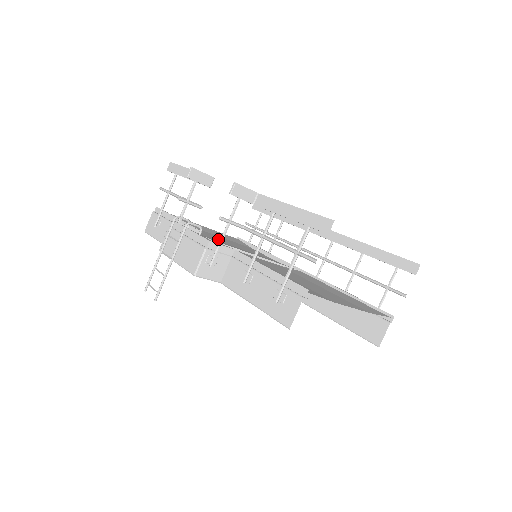
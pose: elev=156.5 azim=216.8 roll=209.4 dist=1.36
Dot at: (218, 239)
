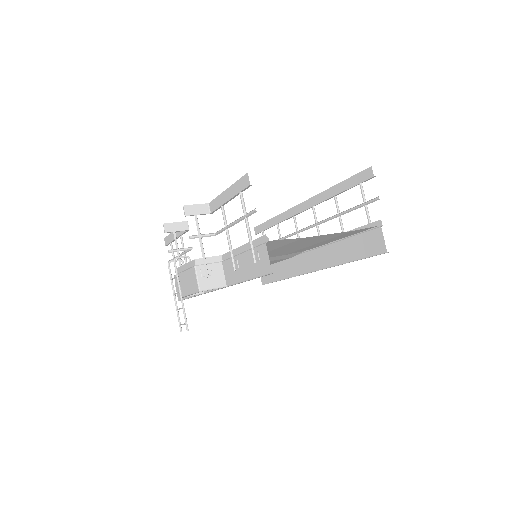
Dot at: occluded
